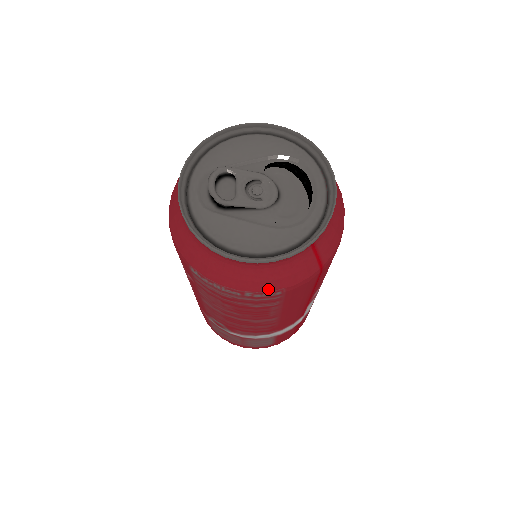
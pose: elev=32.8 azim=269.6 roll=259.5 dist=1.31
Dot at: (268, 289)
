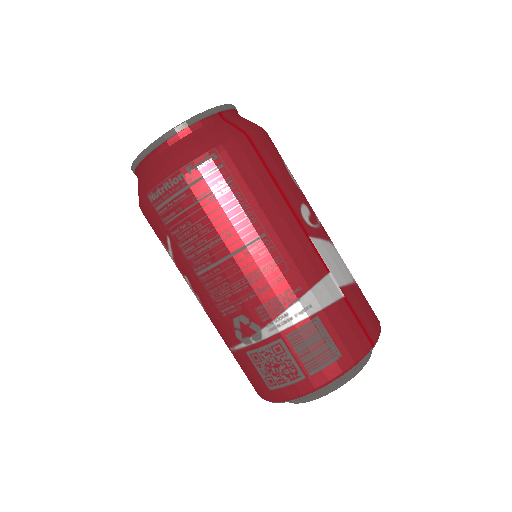
Dot at: (200, 153)
